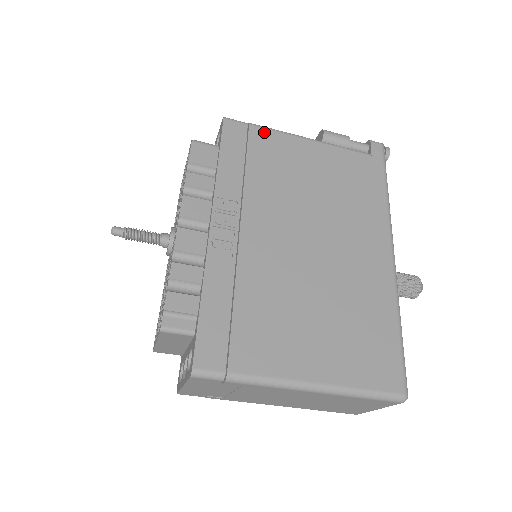
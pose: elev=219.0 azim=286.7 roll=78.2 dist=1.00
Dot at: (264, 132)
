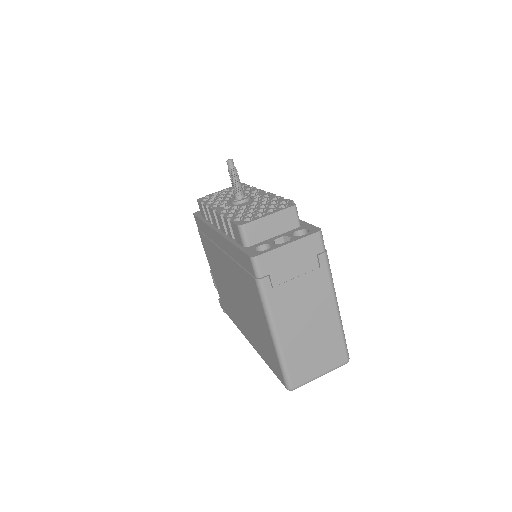
Dot at: occluded
